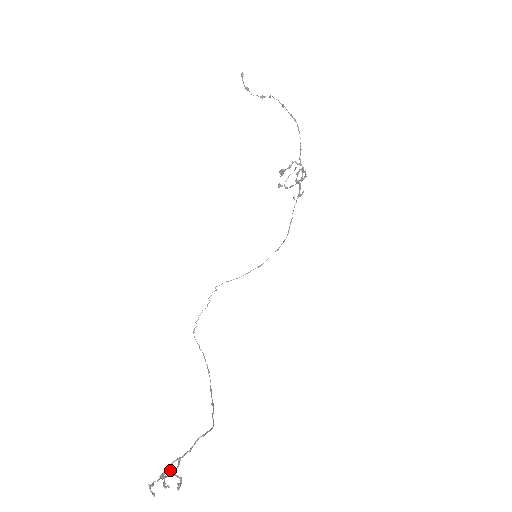
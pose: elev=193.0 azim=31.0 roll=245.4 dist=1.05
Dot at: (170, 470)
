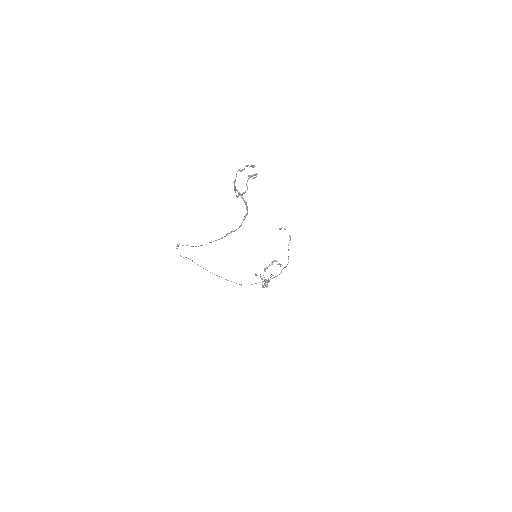
Dot at: (235, 189)
